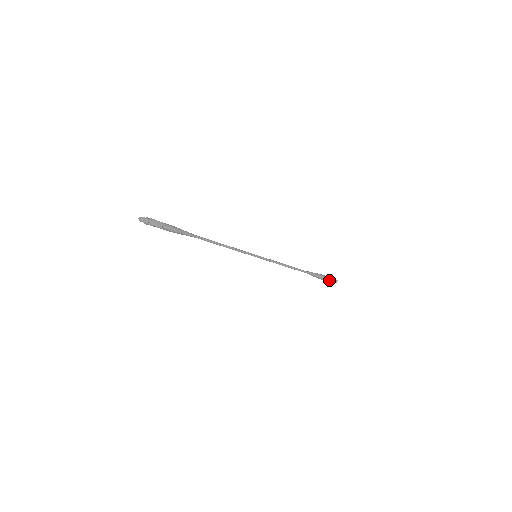
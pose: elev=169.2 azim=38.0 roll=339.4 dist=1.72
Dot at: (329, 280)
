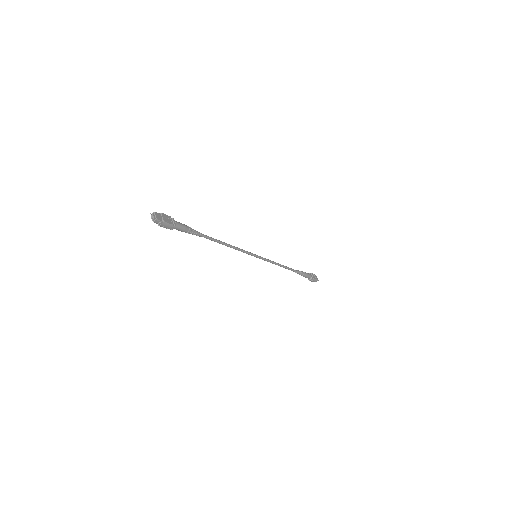
Dot at: (311, 280)
